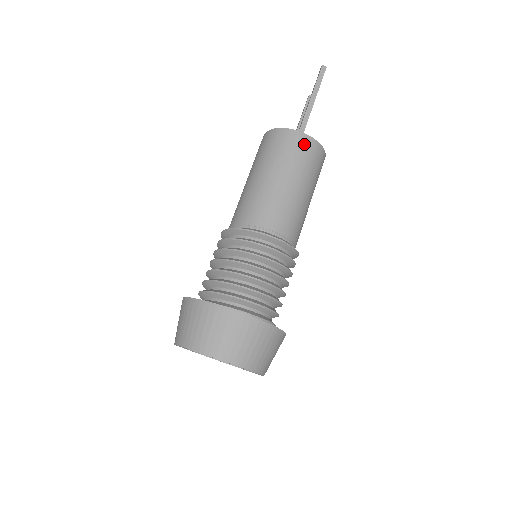
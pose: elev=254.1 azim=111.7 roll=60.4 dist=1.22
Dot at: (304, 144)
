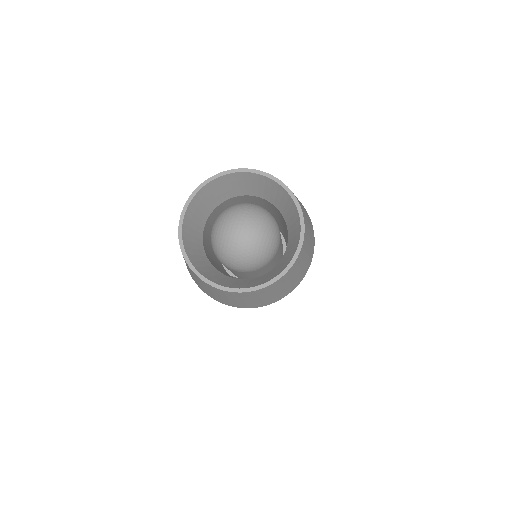
Dot at: occluded
